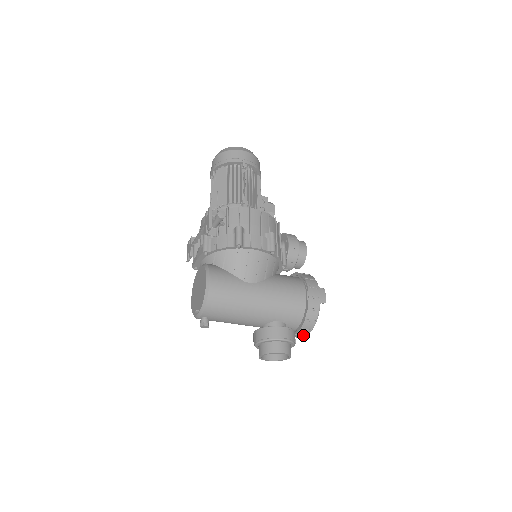
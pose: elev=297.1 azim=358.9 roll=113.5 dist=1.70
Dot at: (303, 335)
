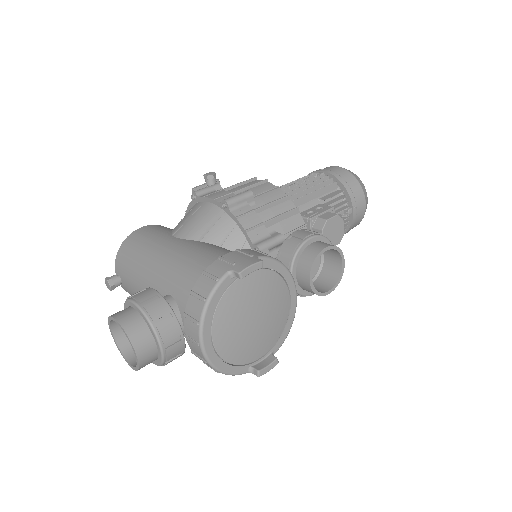
Dot at: (194, 340)
